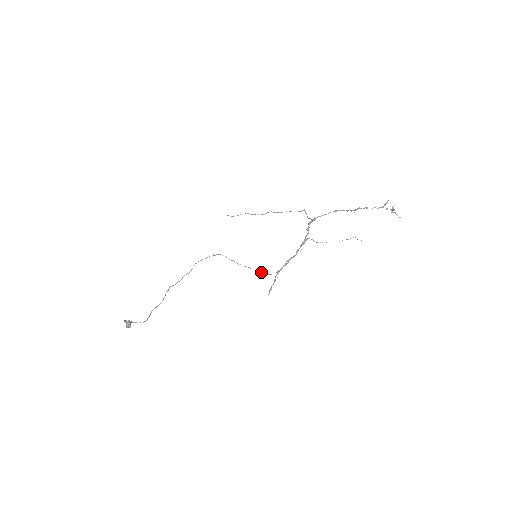
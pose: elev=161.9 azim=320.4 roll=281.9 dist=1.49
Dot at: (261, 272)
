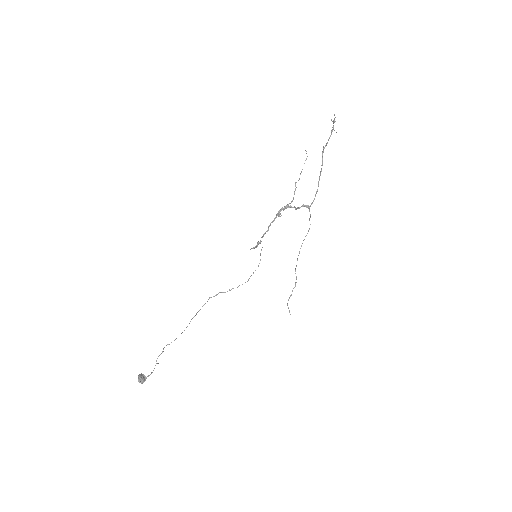
Dot at: occluded
